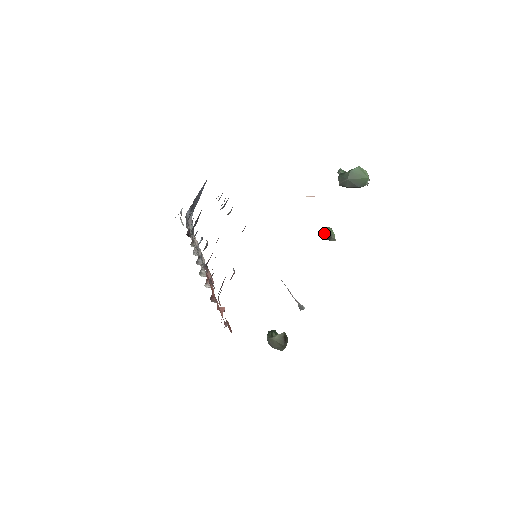
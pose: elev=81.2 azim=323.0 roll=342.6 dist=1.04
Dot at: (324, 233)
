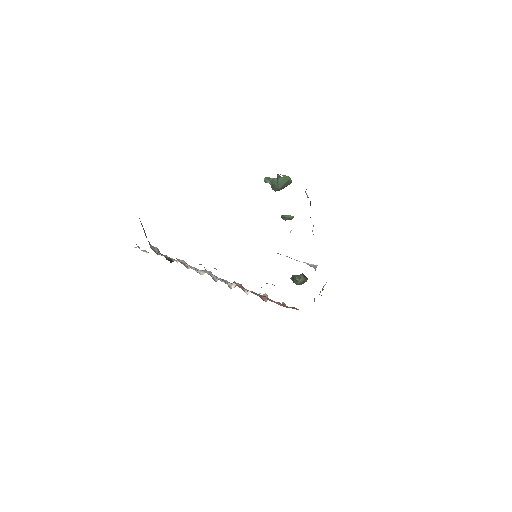
Dot at: (286, 219)
